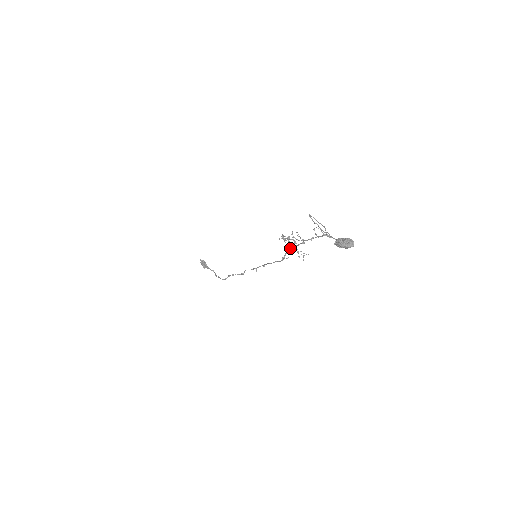
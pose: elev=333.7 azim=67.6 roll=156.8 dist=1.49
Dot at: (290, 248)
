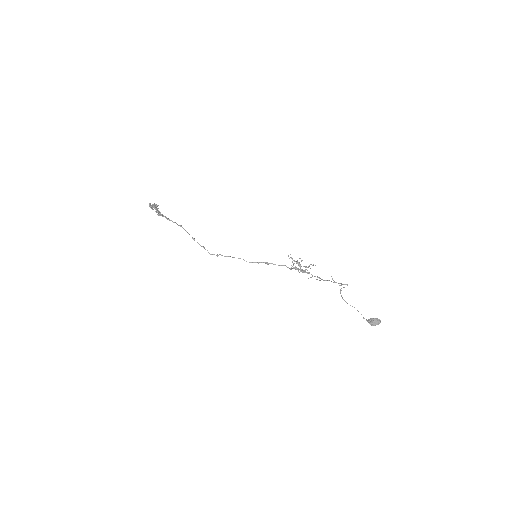
Dot at: (302, 272)
